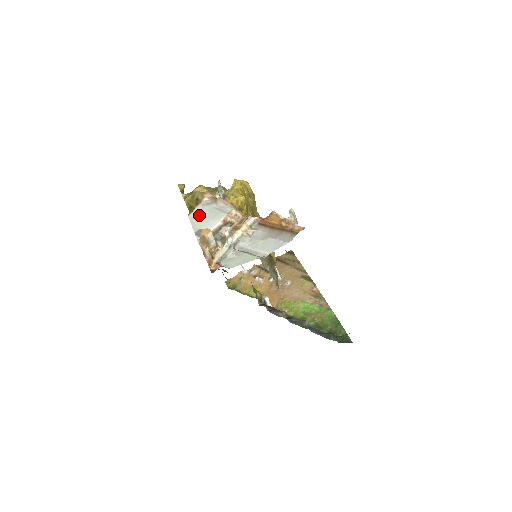
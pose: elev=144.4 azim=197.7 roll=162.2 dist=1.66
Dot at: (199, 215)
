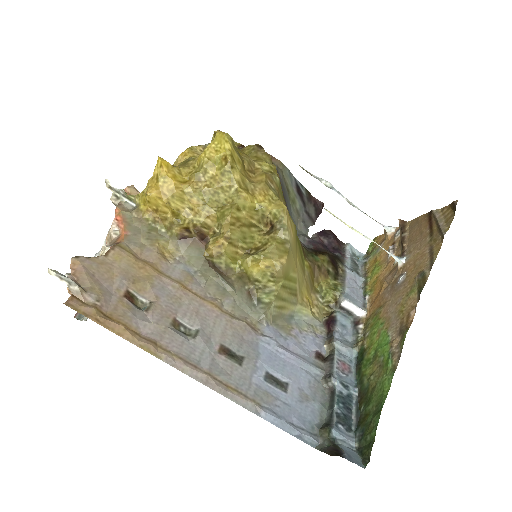
Dot at: occluded
